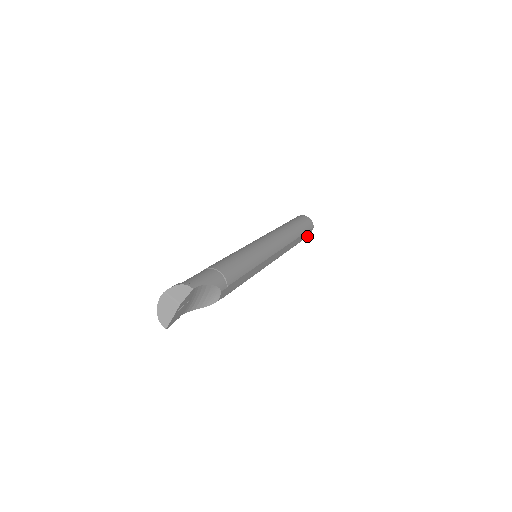
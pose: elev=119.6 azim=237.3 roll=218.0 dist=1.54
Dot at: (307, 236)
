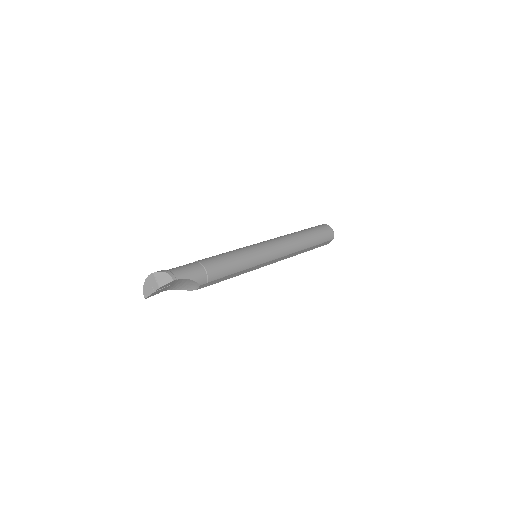
Dot at: (323, 245)
